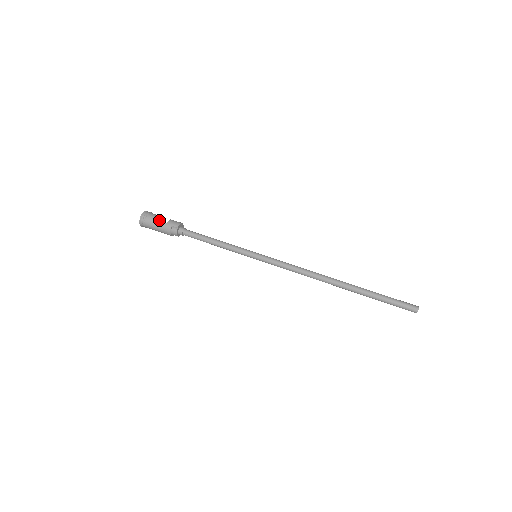
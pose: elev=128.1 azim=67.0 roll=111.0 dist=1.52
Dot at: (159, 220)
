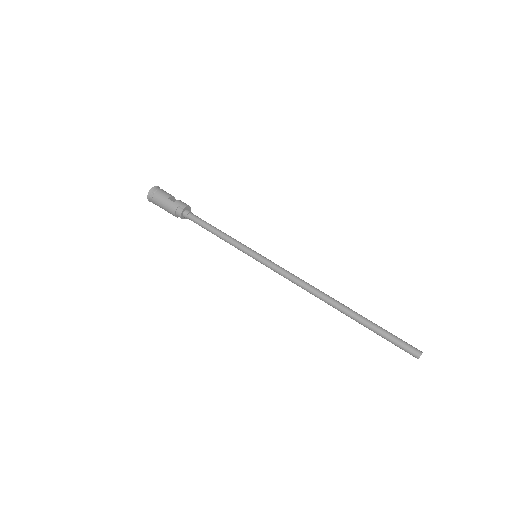
Dot at: (167, 197)
